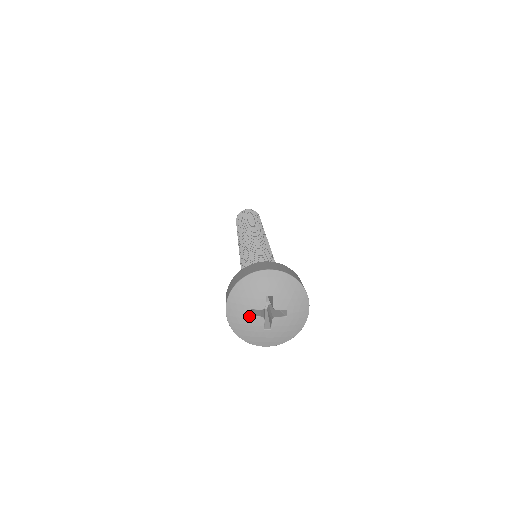
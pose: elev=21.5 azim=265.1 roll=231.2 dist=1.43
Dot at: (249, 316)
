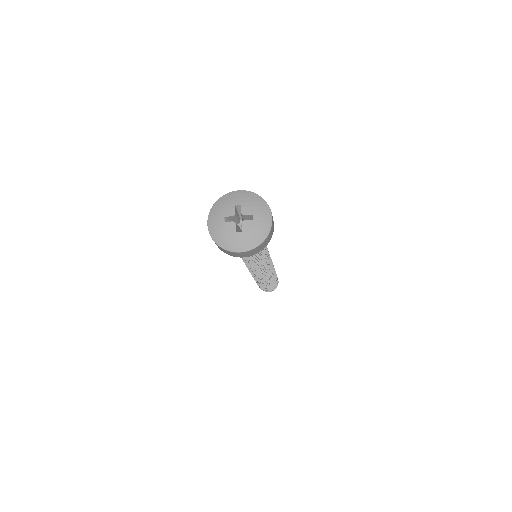
Dot at: (224, 223)
